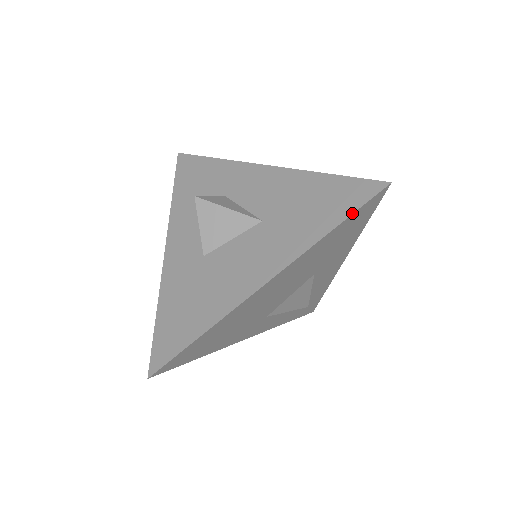
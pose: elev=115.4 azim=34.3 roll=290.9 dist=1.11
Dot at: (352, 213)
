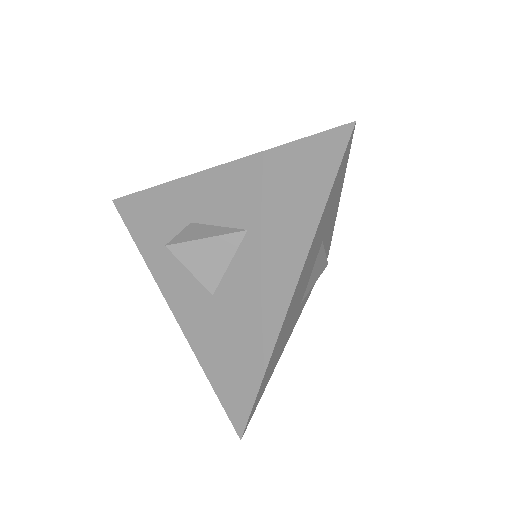
Dot at: (335, 176)
